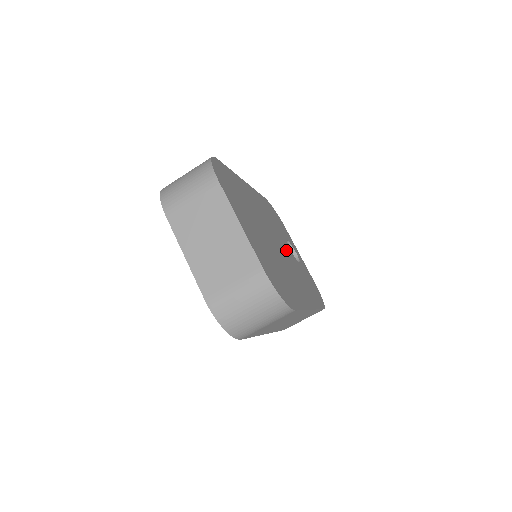
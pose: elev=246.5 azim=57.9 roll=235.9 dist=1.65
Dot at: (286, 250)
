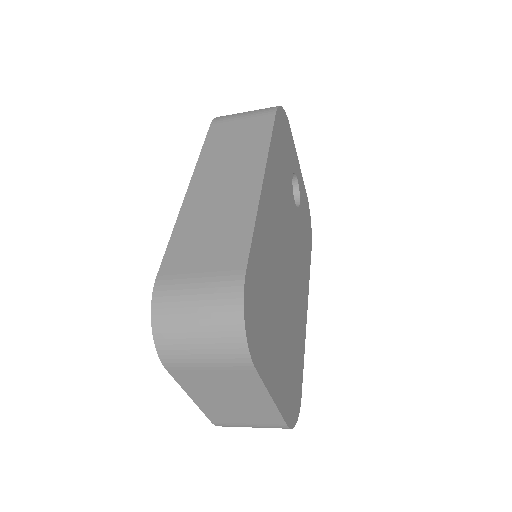
Dot at: (293, 230)
